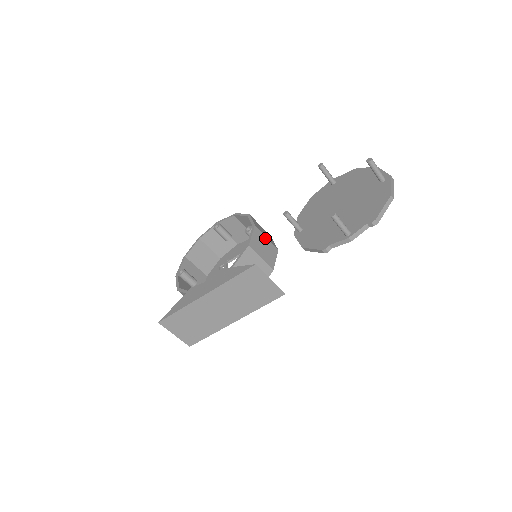
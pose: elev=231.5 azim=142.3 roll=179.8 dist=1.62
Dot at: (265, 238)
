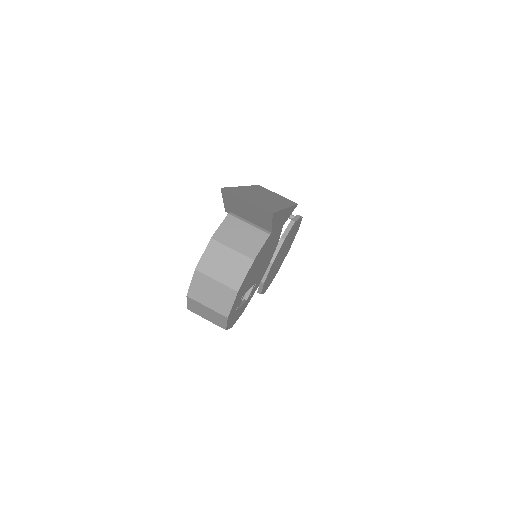
Dot at: occluded
